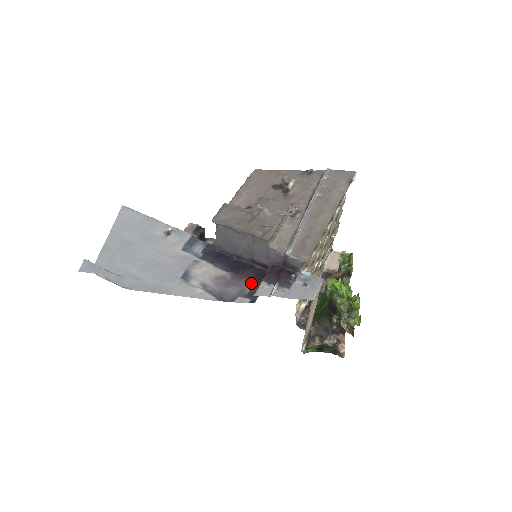
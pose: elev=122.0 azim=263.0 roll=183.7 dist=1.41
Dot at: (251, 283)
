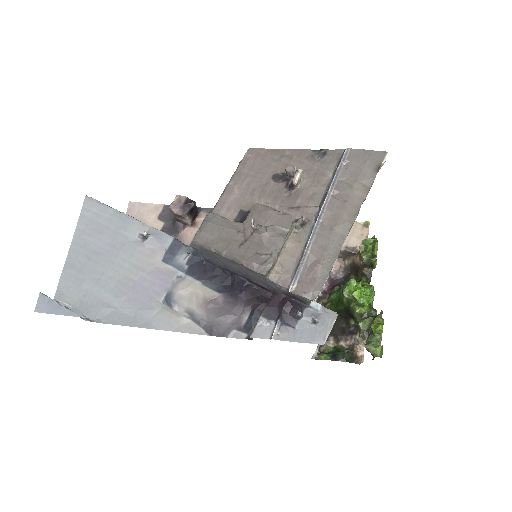
Dot at: (248, 310)
